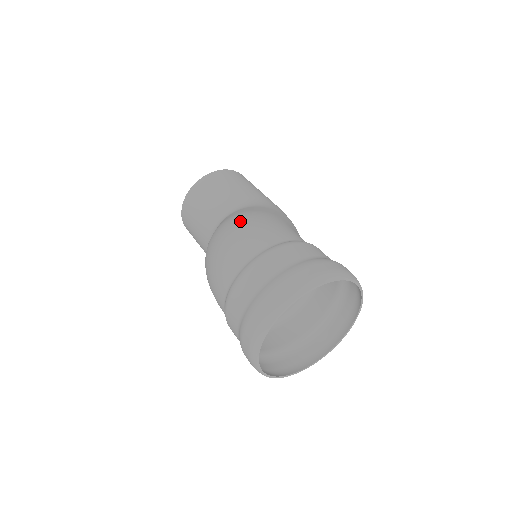
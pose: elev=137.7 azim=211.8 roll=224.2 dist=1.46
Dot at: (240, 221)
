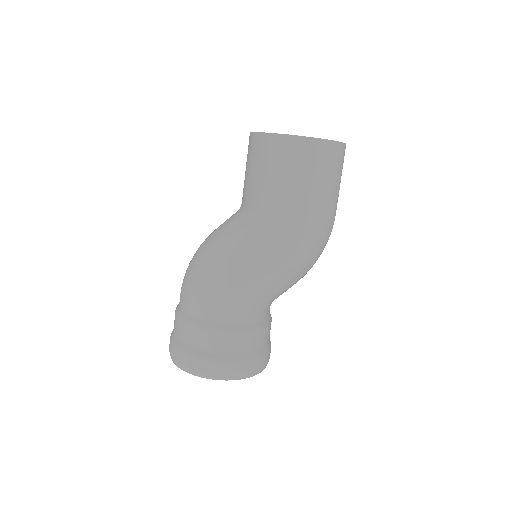
Dot at: (198, 264)
